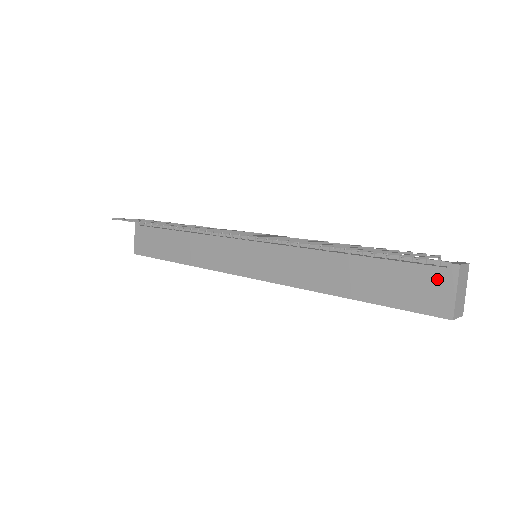
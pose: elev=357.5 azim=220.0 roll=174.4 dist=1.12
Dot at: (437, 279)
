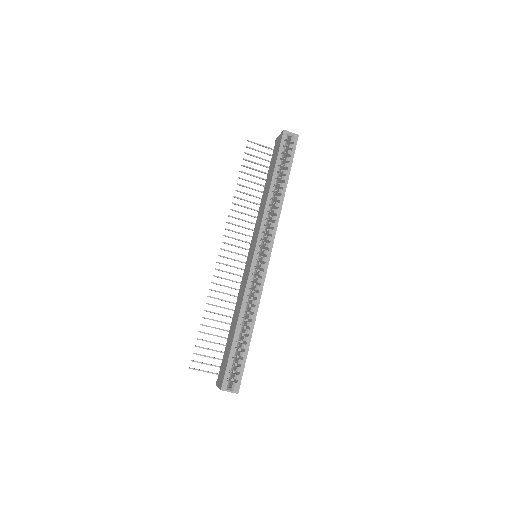
Dot at: (276, 145)
